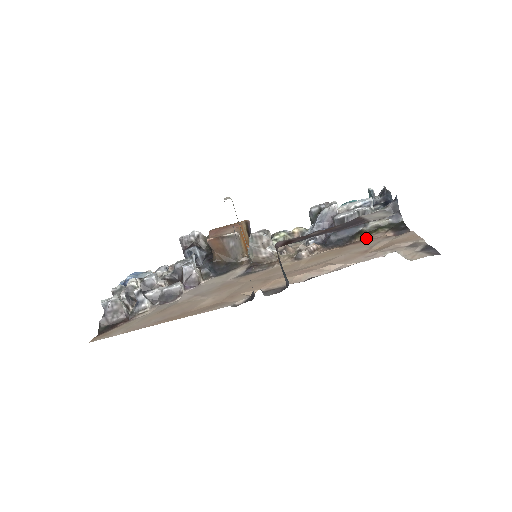
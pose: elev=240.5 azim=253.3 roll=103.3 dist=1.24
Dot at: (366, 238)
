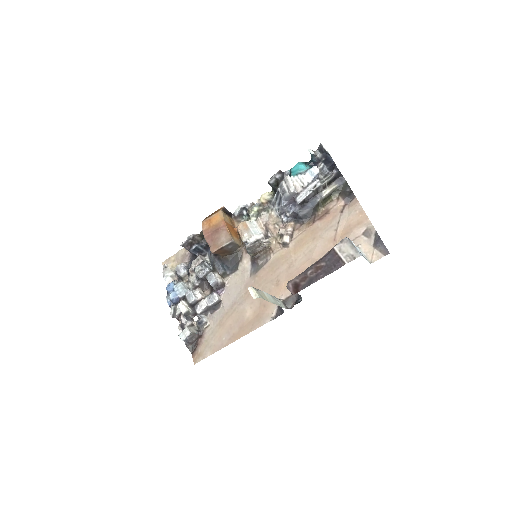
Dot at: (325, 210)
